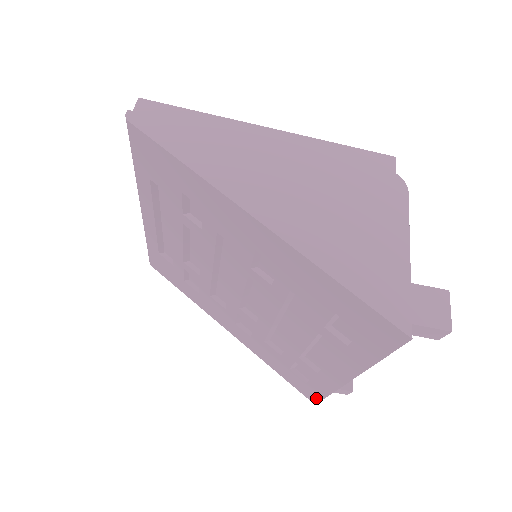
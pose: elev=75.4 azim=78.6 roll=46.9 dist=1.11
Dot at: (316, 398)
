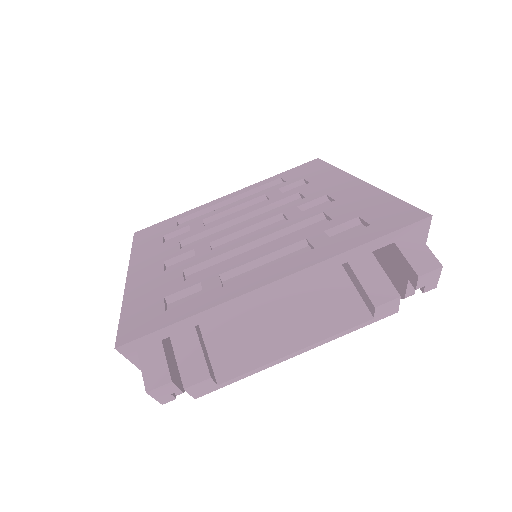
Dot at: (144, 332)
